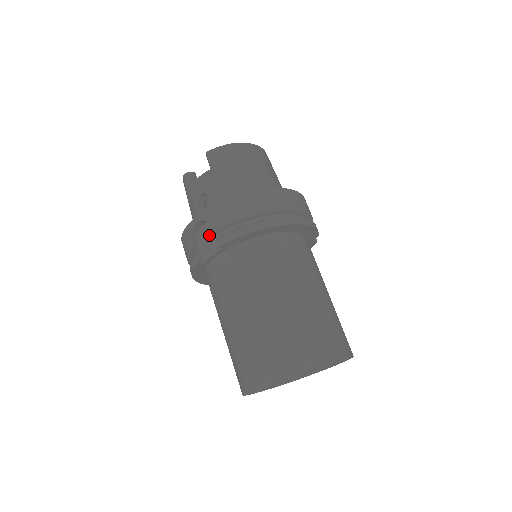
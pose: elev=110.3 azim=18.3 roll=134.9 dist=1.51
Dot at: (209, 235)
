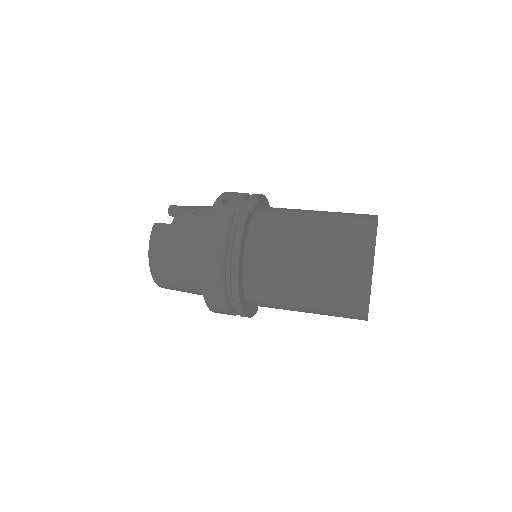
Dot at: (236, 205)
